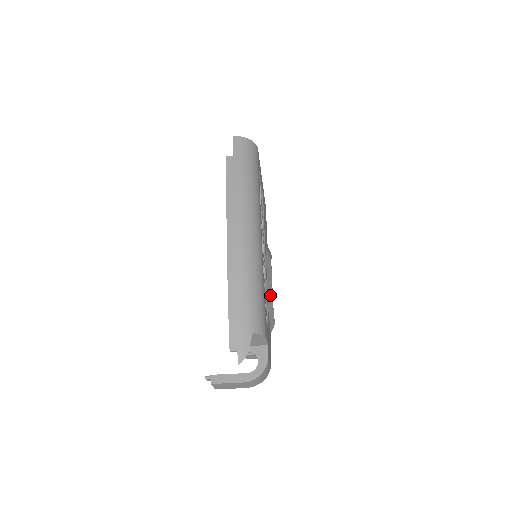
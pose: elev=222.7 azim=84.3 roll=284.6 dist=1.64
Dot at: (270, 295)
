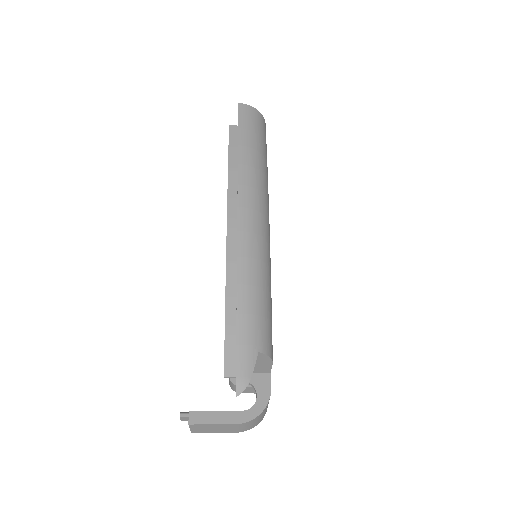
Dot at: occluded
